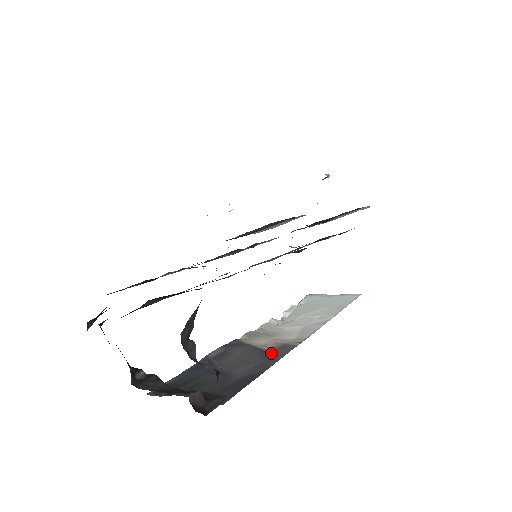
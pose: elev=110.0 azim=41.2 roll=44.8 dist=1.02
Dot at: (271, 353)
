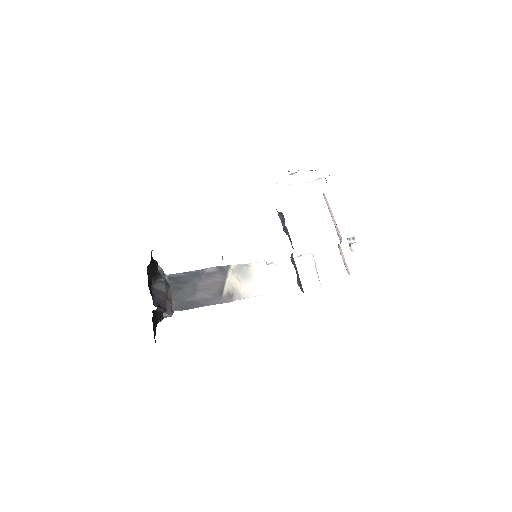
Dot at: (221, 296)
